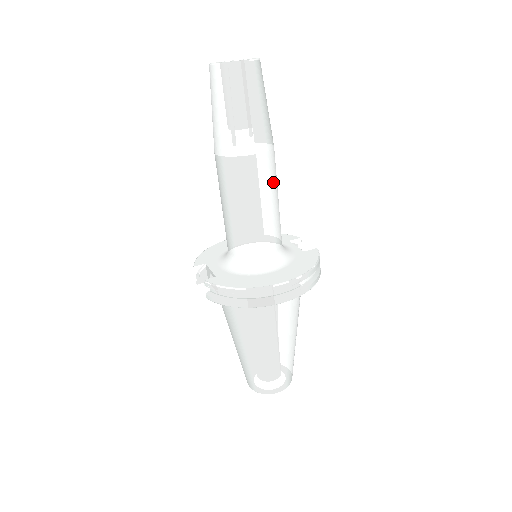
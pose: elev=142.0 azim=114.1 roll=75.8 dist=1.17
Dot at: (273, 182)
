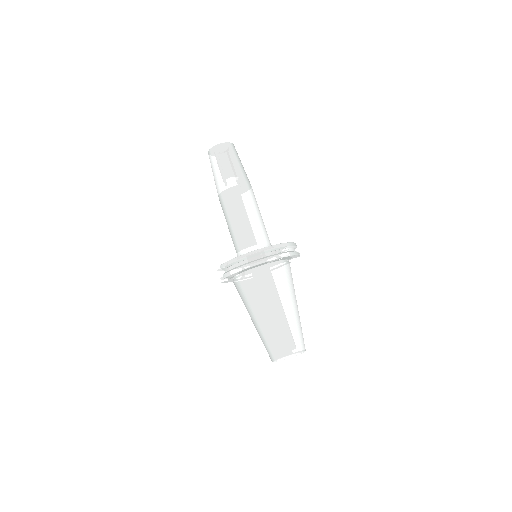
Dot at: (253, 202)
